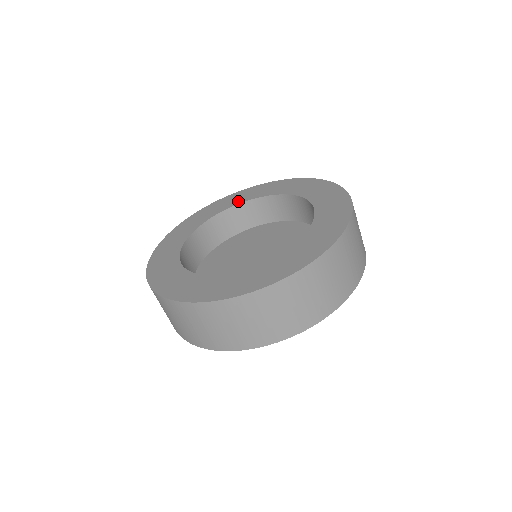
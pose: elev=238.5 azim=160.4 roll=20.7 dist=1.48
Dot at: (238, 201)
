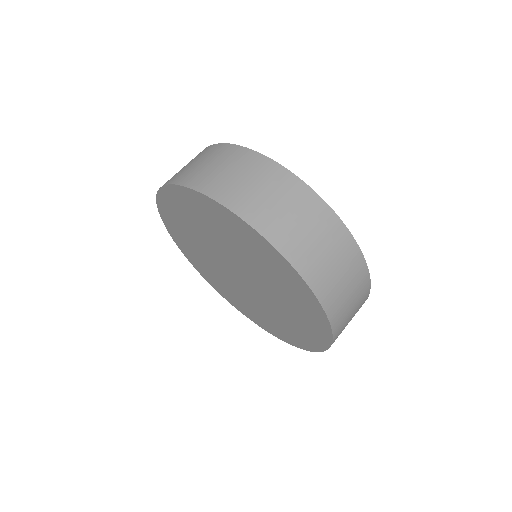
Dot at: occluded
